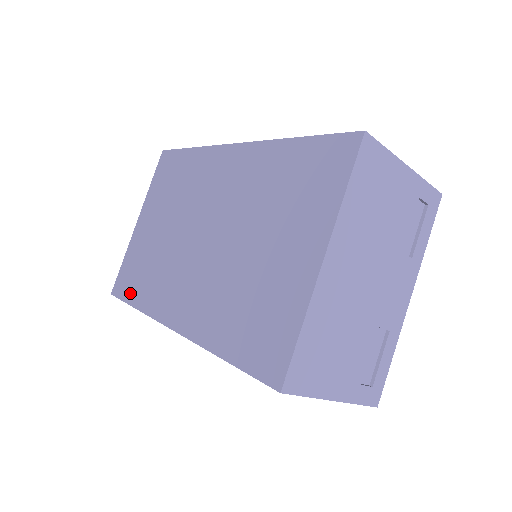
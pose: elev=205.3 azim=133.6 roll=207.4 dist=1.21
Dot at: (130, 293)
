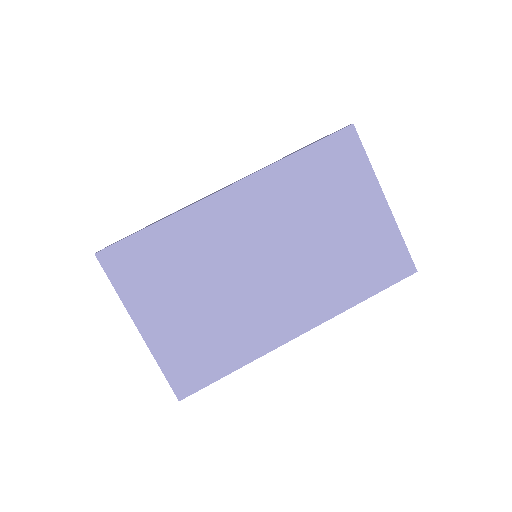
Dot at: (214, 371)
